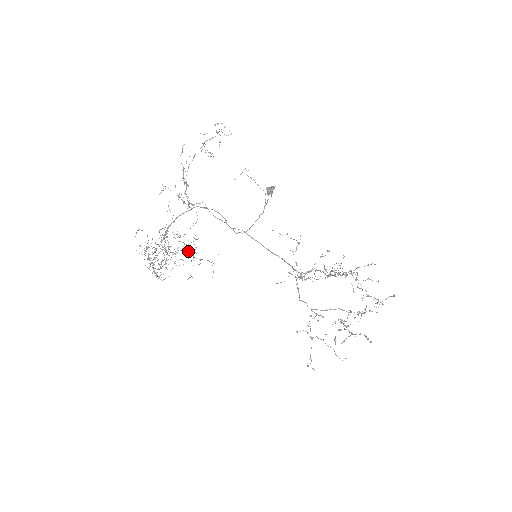
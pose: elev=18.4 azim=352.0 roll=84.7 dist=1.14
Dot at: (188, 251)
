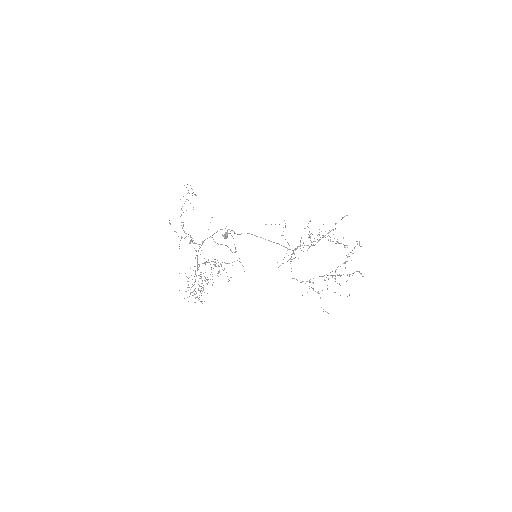
Dot at: (218, 266)
